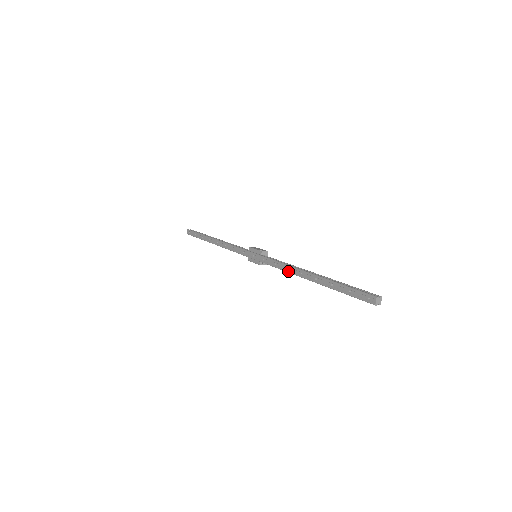
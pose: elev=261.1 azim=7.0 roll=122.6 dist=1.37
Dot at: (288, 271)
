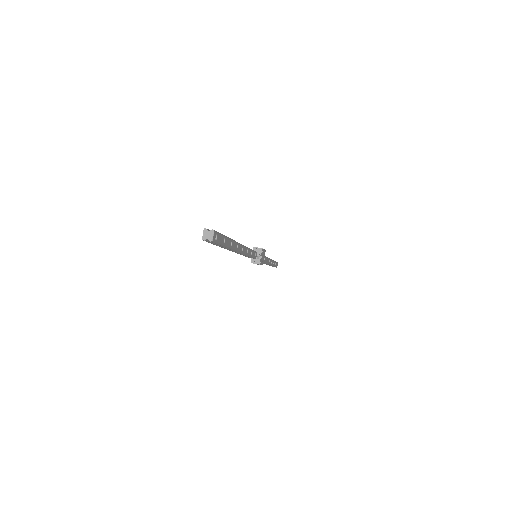
Dot at: occluded
